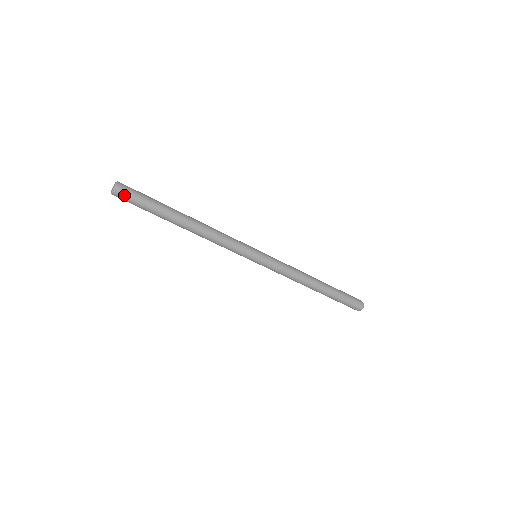
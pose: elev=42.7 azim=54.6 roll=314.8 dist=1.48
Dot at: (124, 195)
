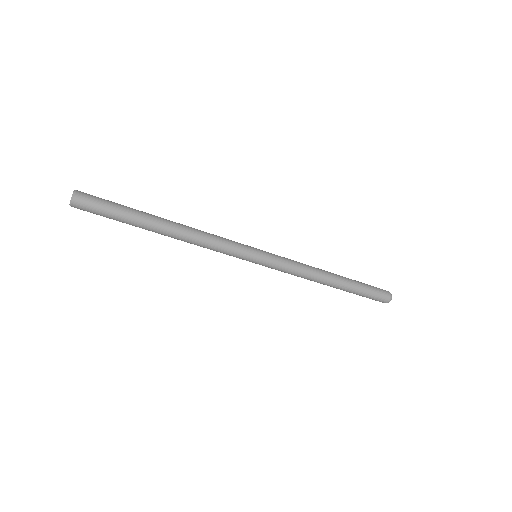
Dot at: (86, 202)
